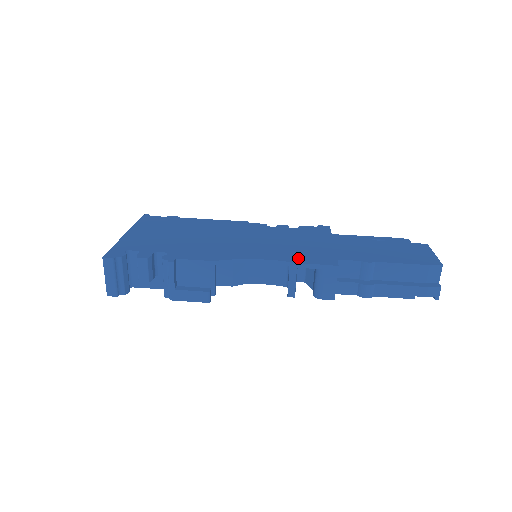
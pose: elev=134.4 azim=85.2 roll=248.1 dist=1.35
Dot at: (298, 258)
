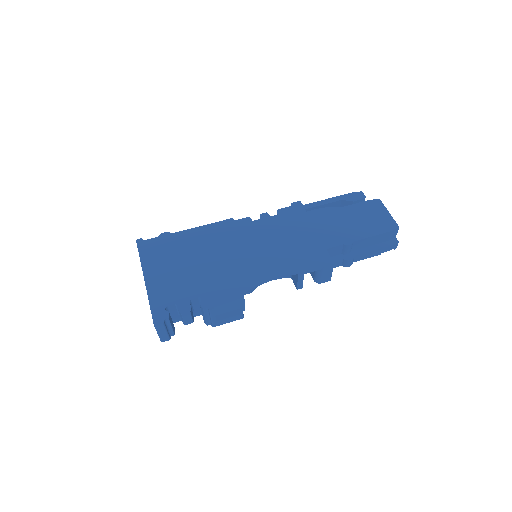
Dot at: (301, 264)
